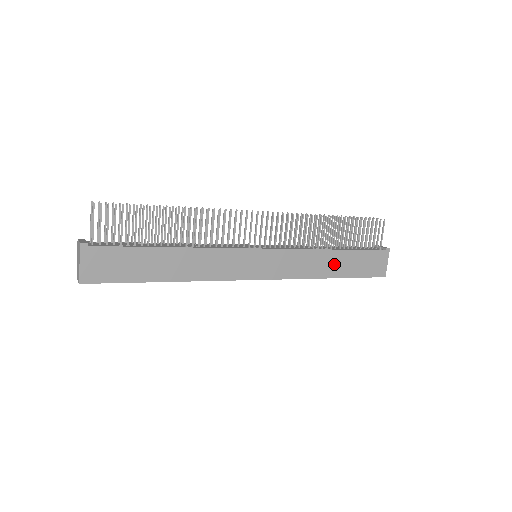
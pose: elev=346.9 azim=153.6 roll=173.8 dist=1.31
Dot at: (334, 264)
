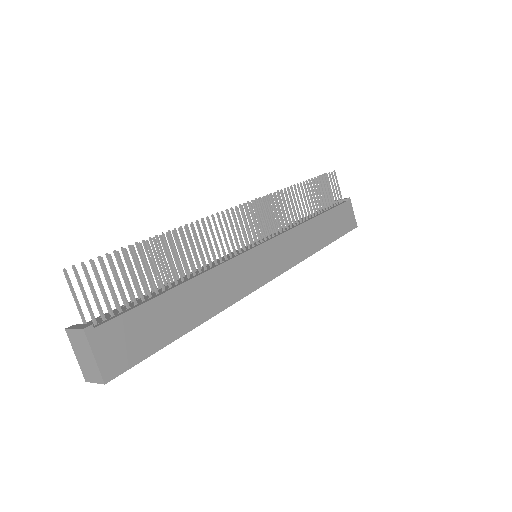
Dot at: (320, 232)
